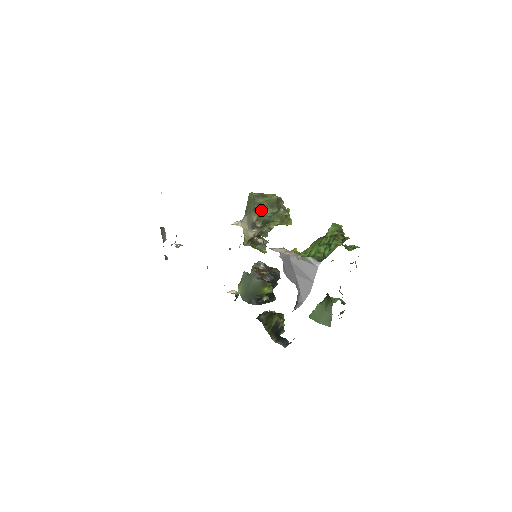
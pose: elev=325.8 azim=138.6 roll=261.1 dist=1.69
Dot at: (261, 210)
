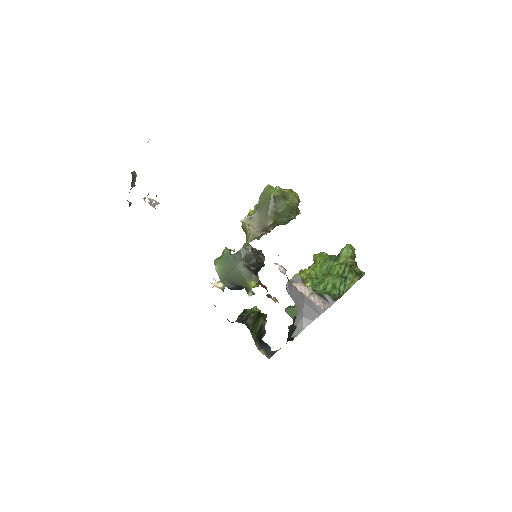
Dot at: (279, 215)
